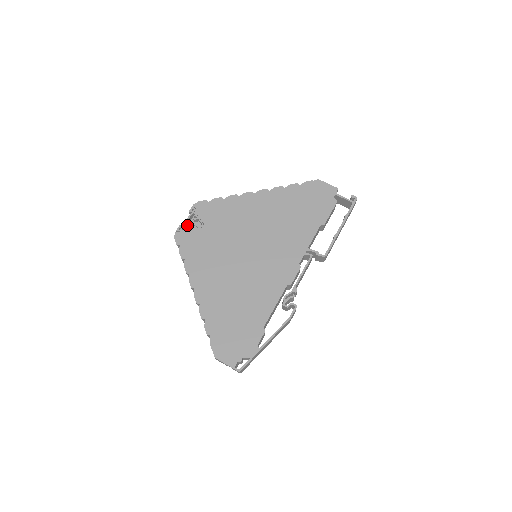
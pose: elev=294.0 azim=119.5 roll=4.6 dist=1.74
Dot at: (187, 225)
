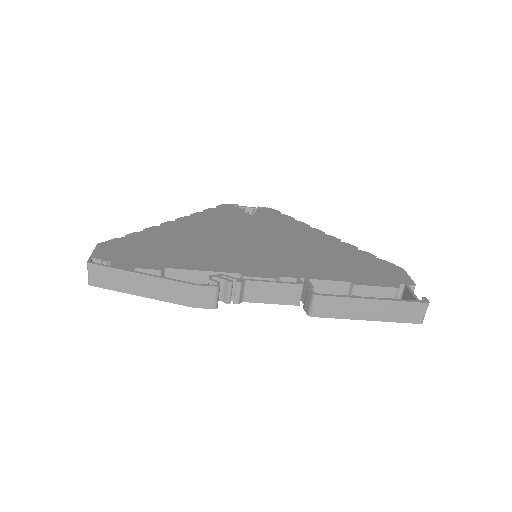
Dot at: (243, 207)
